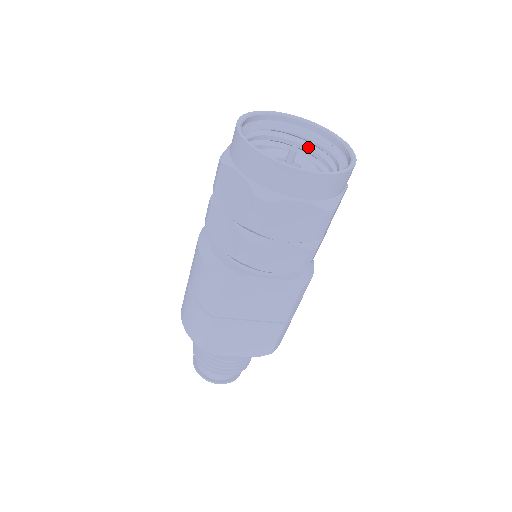
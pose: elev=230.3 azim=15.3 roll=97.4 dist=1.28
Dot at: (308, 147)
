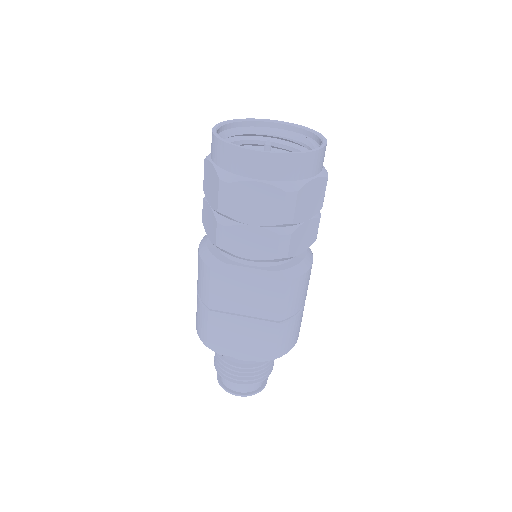
Dot at: (297, 148)
